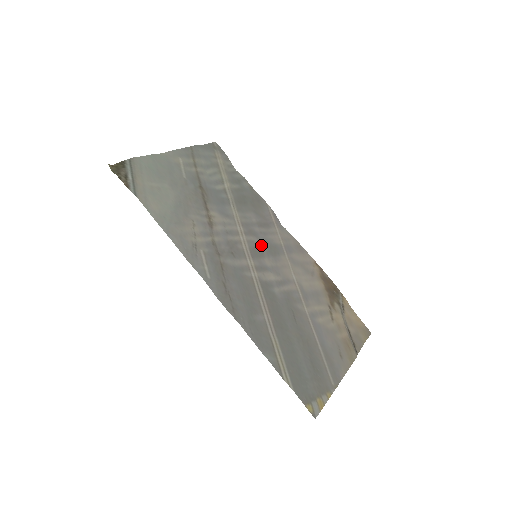
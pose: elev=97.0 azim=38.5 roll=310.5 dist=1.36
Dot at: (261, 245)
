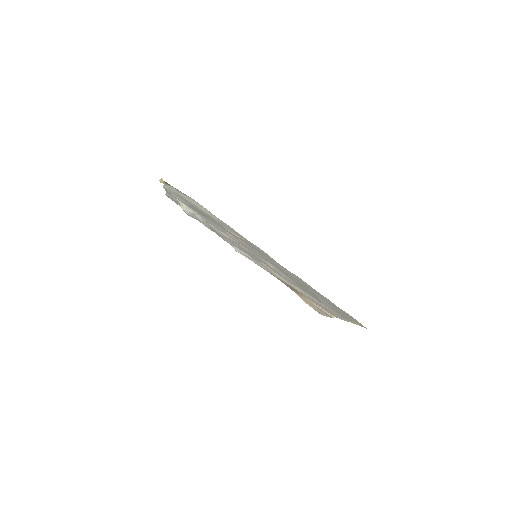
Dot at: (249, 253)
